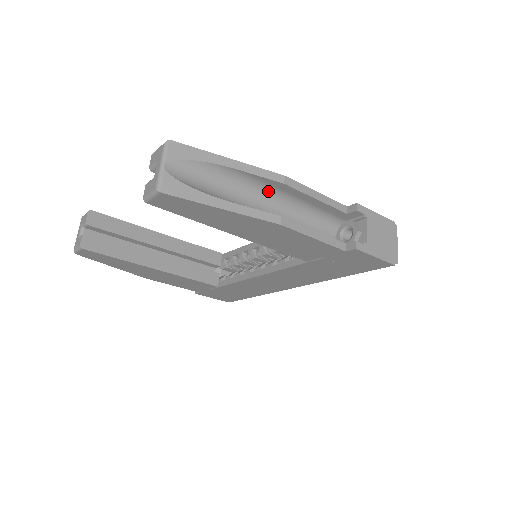
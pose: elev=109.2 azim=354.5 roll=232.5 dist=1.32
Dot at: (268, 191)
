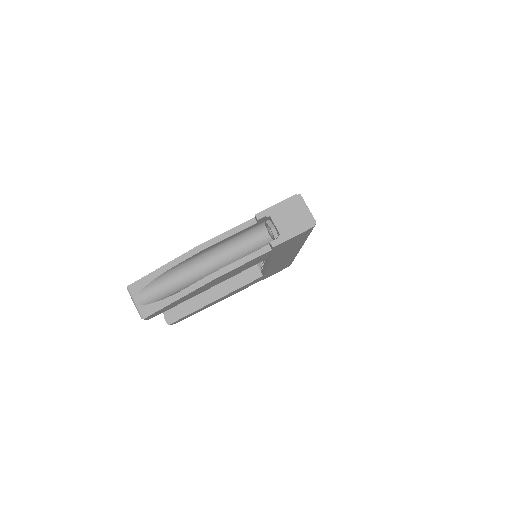
Dot at: (199, 257)
